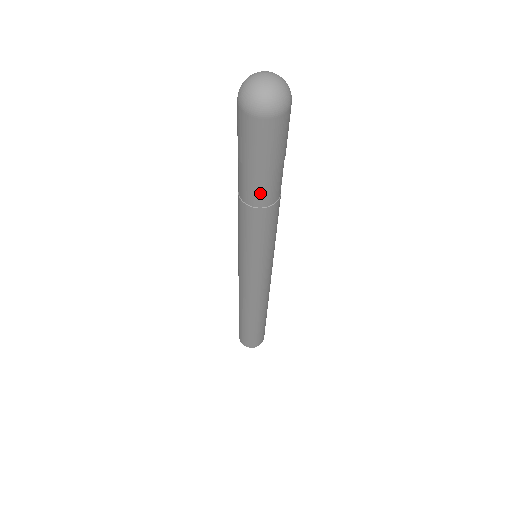
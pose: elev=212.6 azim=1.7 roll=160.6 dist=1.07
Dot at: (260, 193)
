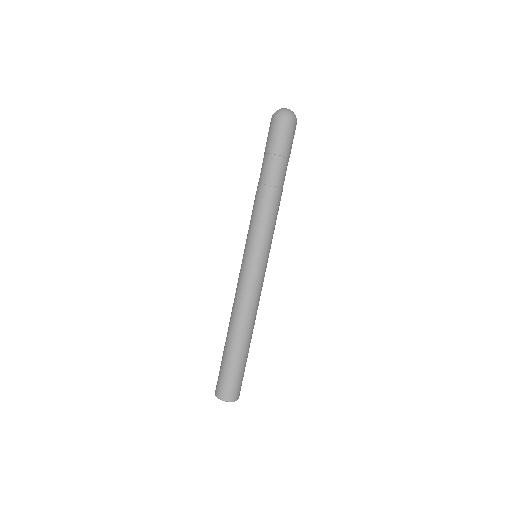
Dot at: (278, 174)
